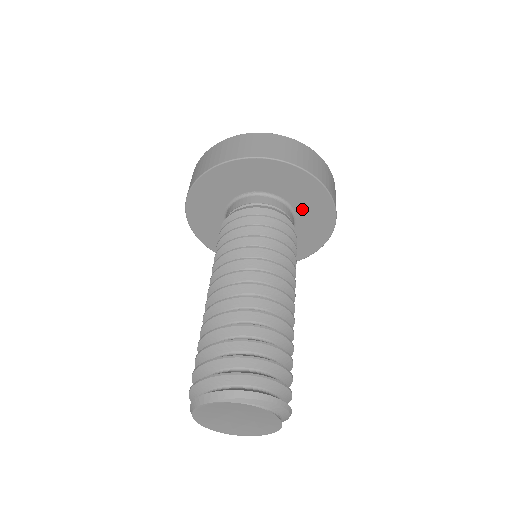
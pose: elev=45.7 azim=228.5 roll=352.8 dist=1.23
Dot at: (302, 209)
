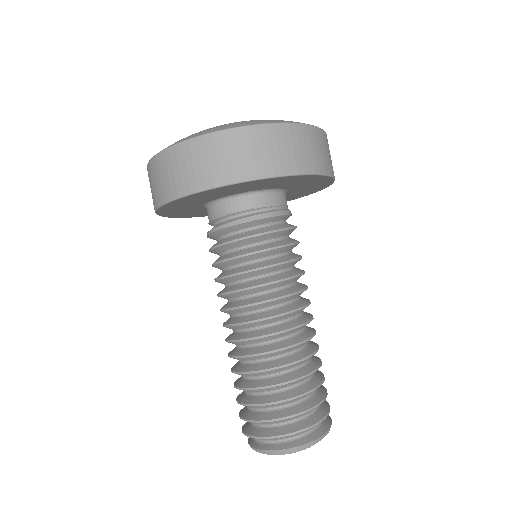
Dot at: (295, 191)
